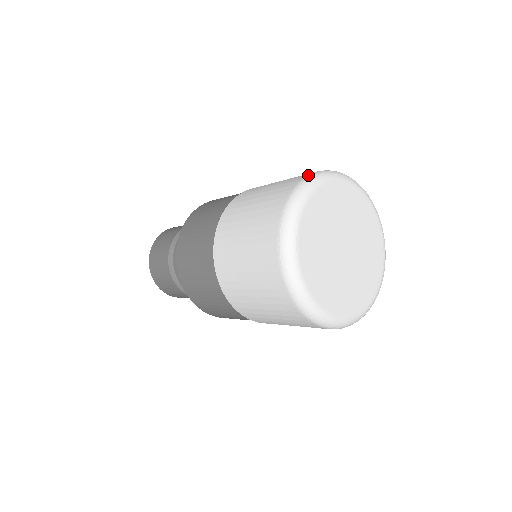
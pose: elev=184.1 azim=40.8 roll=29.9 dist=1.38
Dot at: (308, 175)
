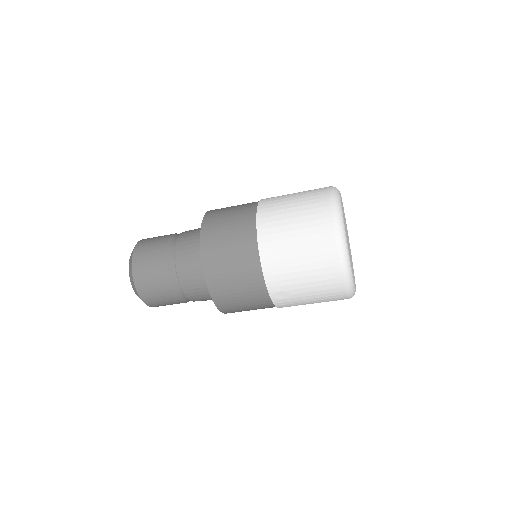
Dot at: occluded
